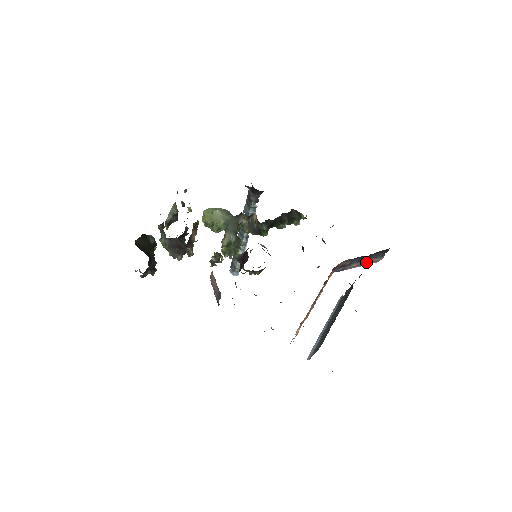
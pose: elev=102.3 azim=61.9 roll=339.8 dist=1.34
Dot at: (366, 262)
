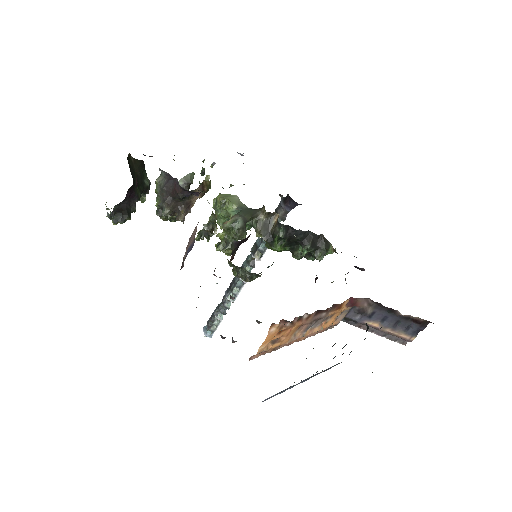
Dot at: (391, 330)
